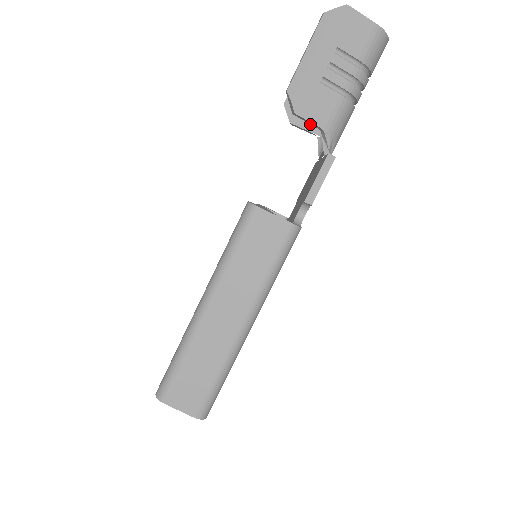
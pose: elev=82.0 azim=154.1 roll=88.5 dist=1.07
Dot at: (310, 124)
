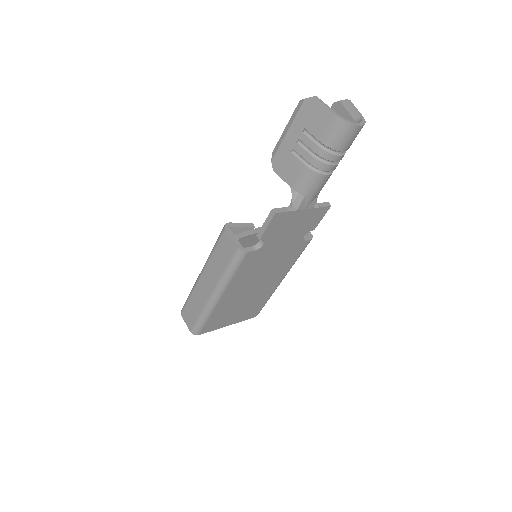
Dot at: occluded
